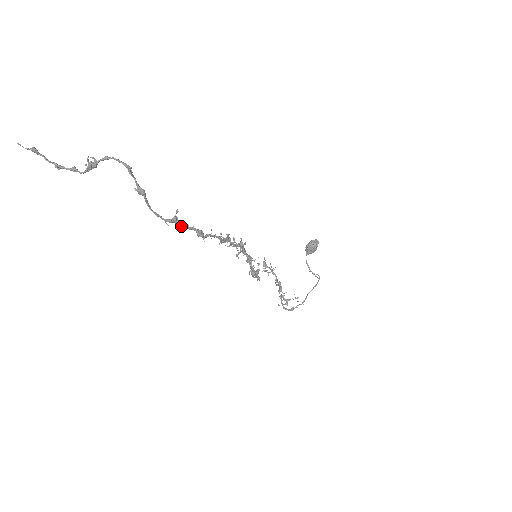
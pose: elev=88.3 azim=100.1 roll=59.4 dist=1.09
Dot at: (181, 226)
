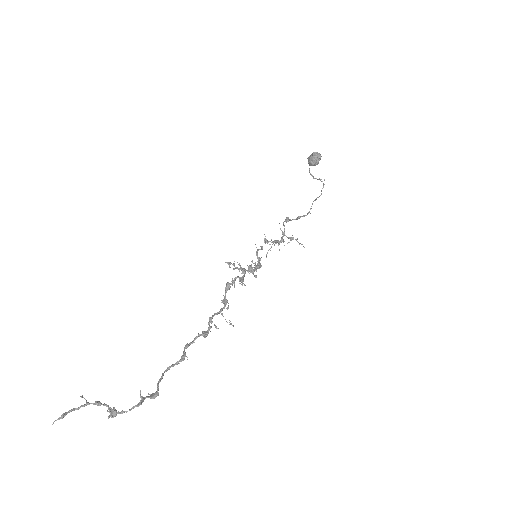
Dot at: (189, 345)
